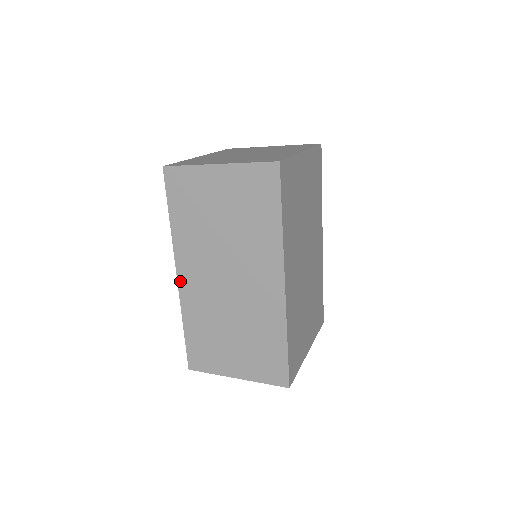
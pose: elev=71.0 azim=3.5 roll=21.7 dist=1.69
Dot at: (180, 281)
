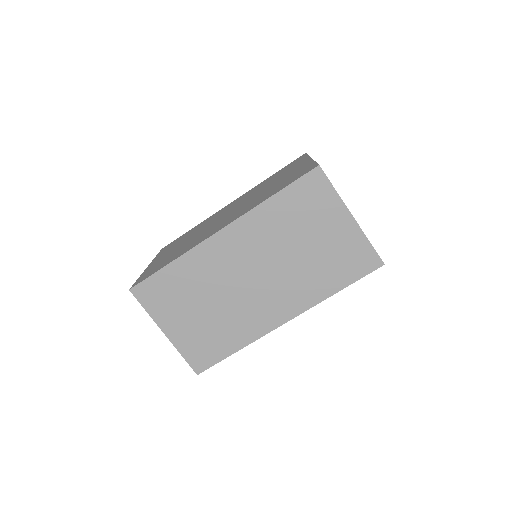
Dot at: (217, 236)
